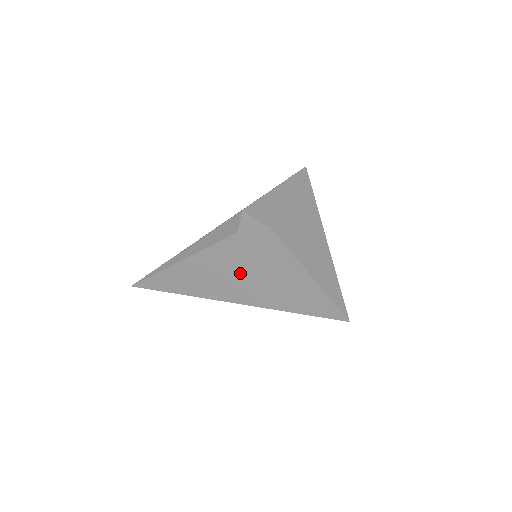
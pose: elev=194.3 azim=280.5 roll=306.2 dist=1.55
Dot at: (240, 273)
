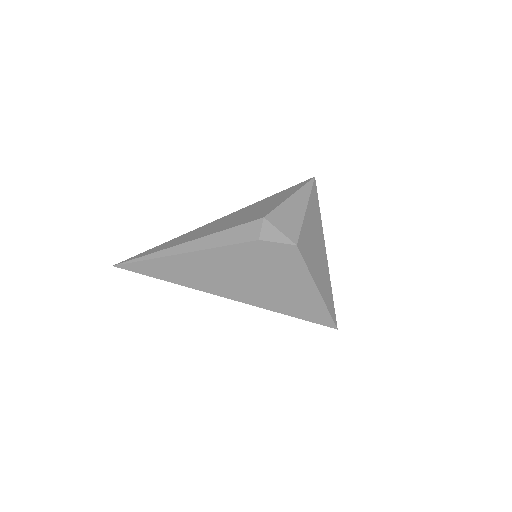
Dot at: (246, 275)
